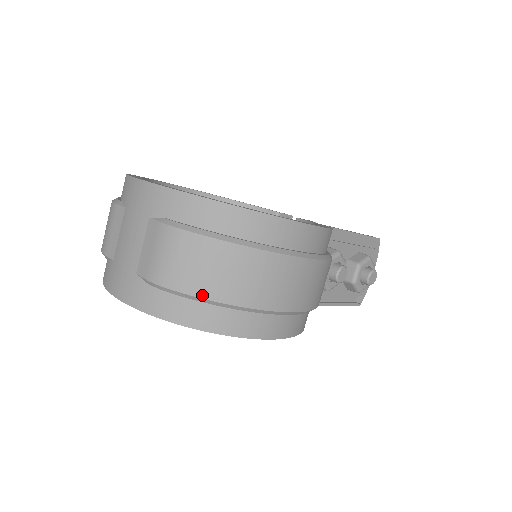
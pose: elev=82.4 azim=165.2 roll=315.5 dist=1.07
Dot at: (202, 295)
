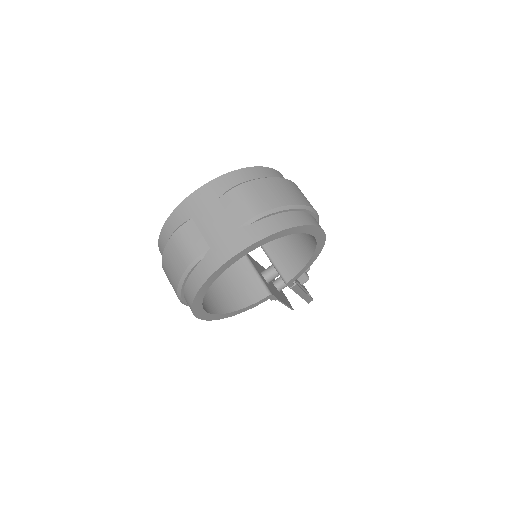
Dot at: (282, 204)
